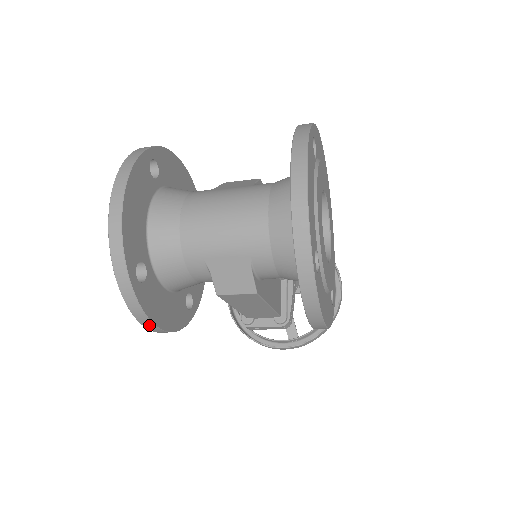
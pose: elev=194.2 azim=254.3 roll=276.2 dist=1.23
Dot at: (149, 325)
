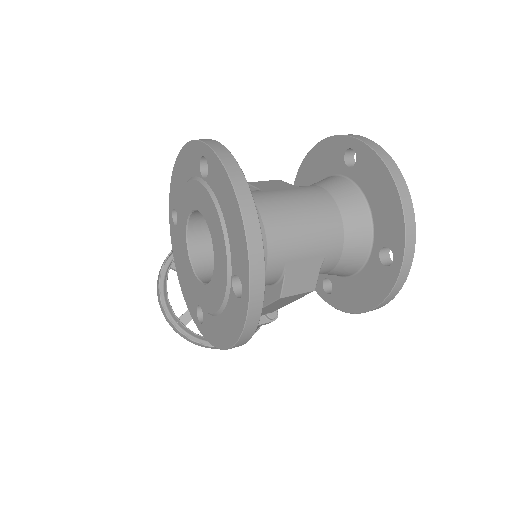
Dot at: (243, 342)
